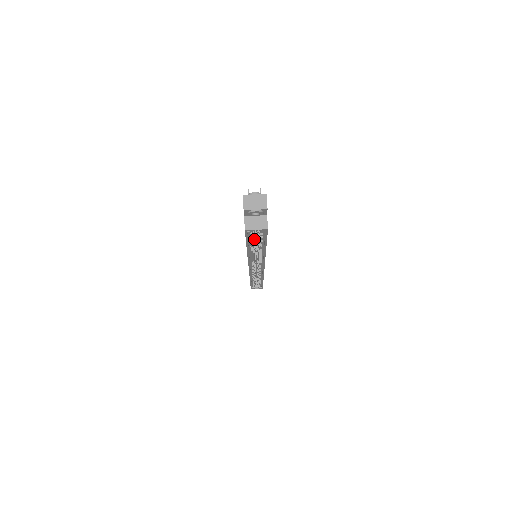
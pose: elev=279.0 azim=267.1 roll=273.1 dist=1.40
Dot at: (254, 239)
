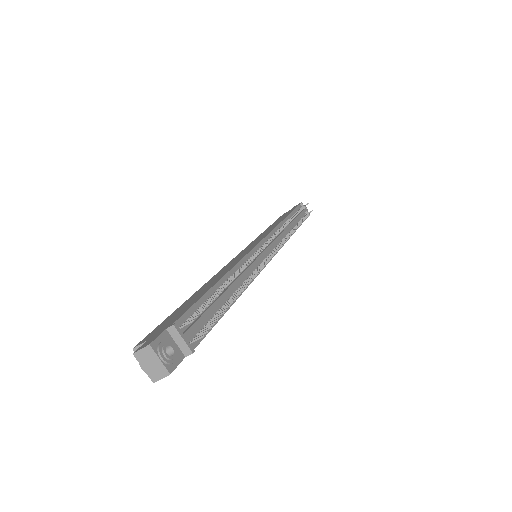
Dot at: occluded
